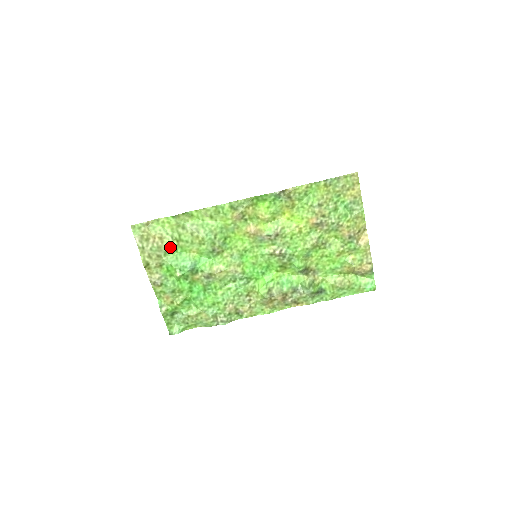
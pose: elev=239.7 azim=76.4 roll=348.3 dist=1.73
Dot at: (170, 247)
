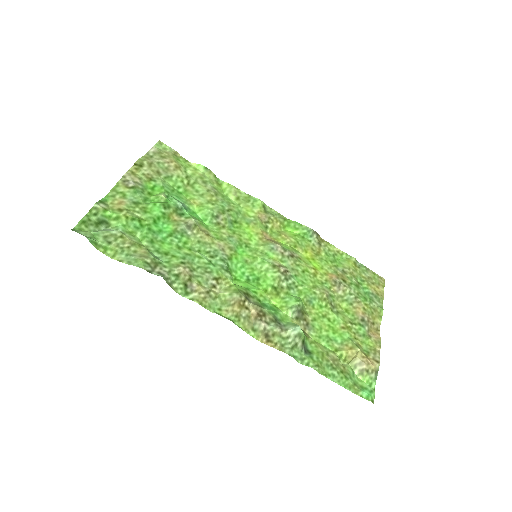
Dot at: (177, 179)
